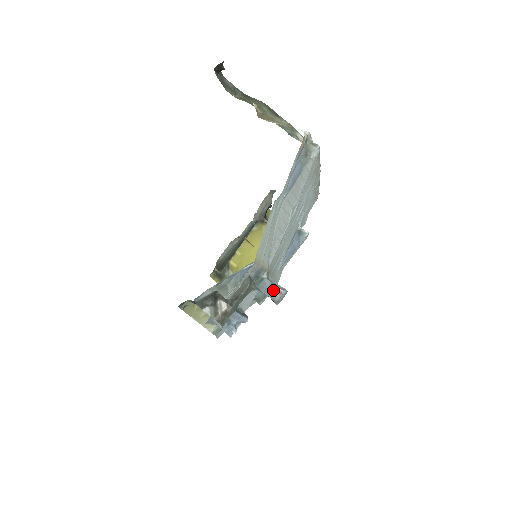
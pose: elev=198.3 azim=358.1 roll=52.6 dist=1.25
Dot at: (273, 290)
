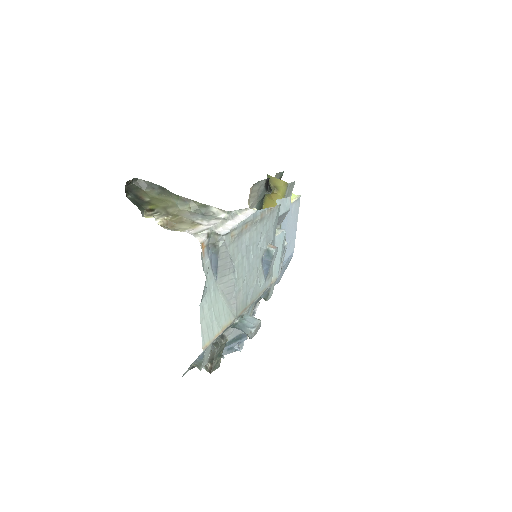
Dot at: (246, 330)
